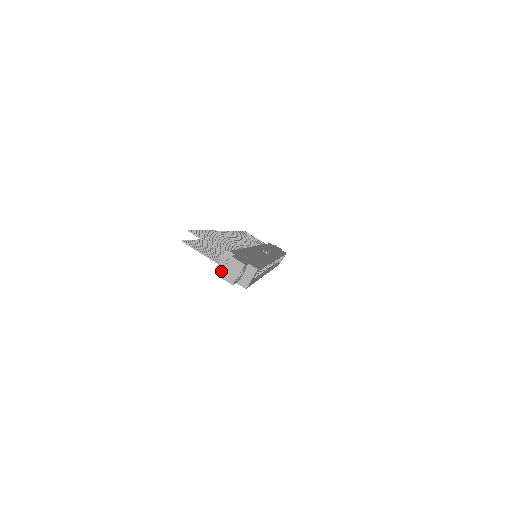
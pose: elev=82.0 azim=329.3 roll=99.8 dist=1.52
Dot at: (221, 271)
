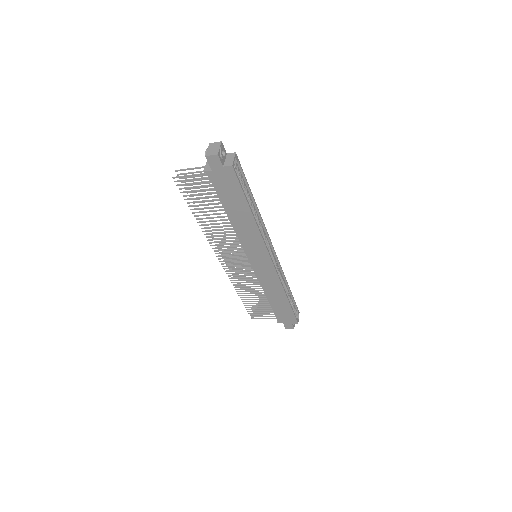
Dot at: (206, 156)
